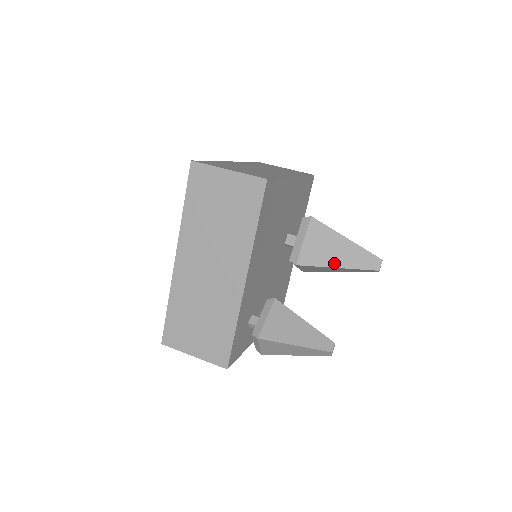
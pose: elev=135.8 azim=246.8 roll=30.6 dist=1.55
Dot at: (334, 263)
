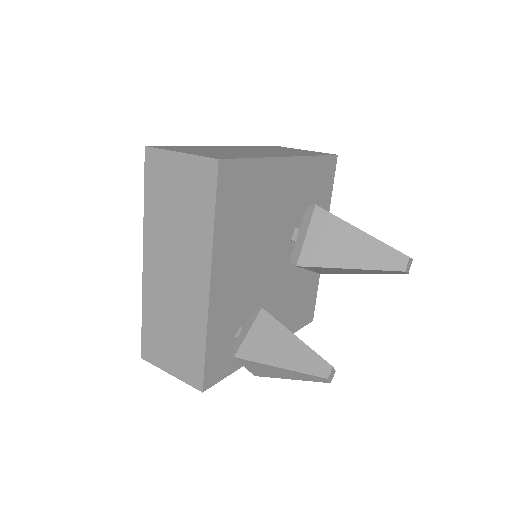
Dot at: (344, 263)
